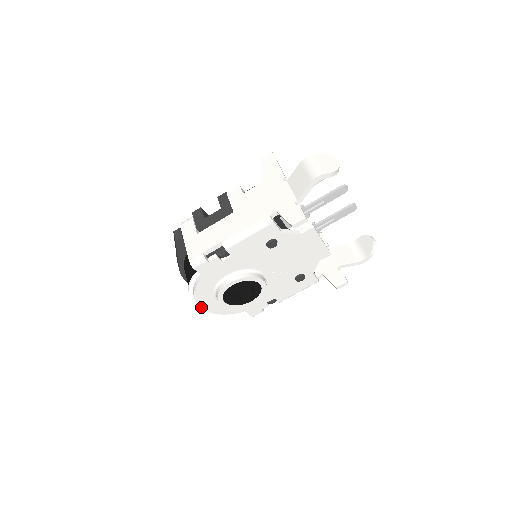
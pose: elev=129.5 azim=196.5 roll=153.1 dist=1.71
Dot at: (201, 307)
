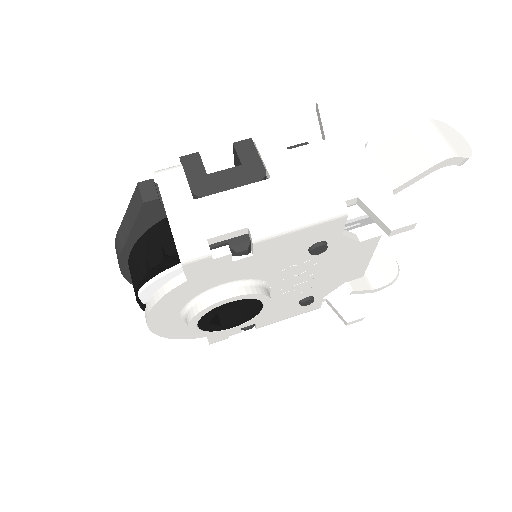
Dot at: (149, 326)
